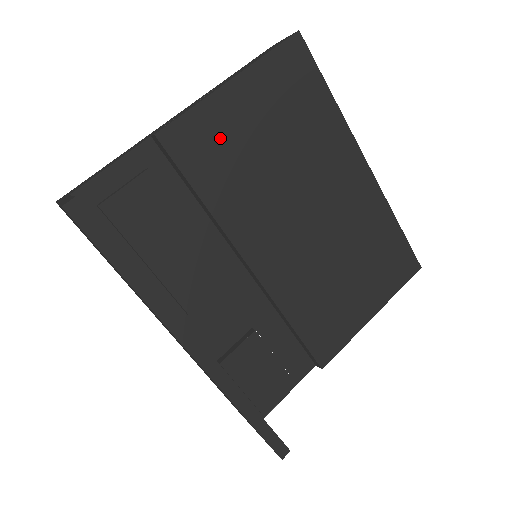
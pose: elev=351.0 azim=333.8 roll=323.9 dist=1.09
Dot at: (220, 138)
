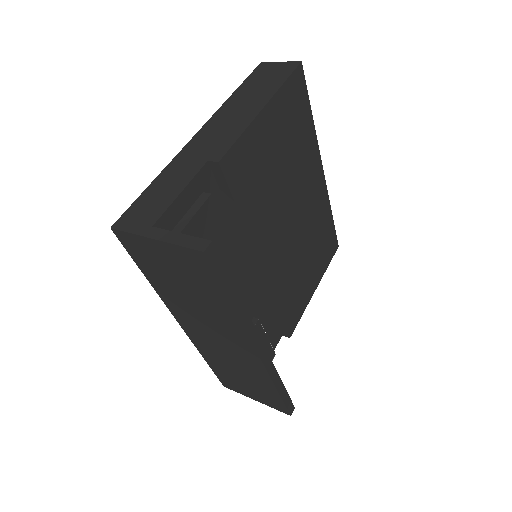
Dot at: (255, 160)
